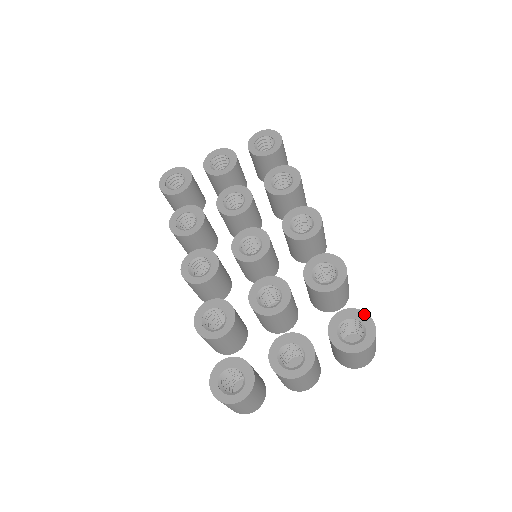
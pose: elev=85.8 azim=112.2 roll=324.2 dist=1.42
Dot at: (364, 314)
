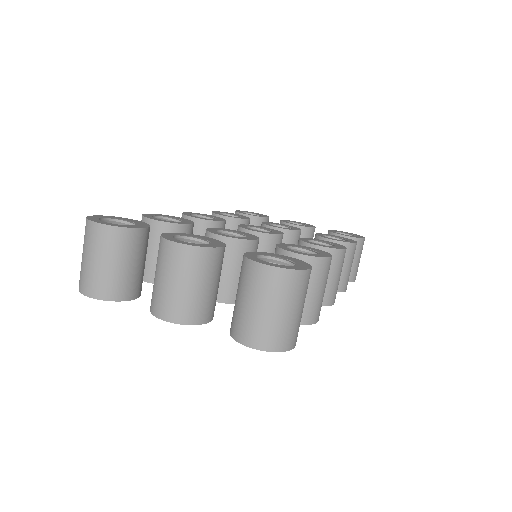
Dot at: (307, 264)
